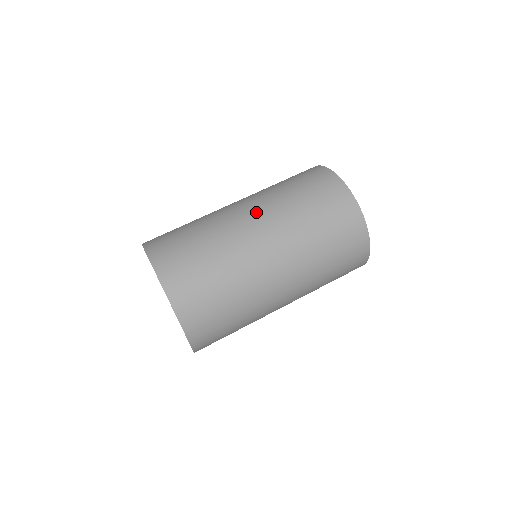
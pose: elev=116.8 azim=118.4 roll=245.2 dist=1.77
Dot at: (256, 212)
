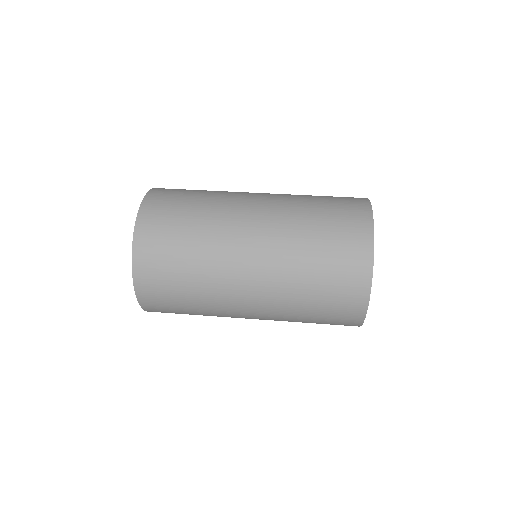
Dot at: (265, 201)
